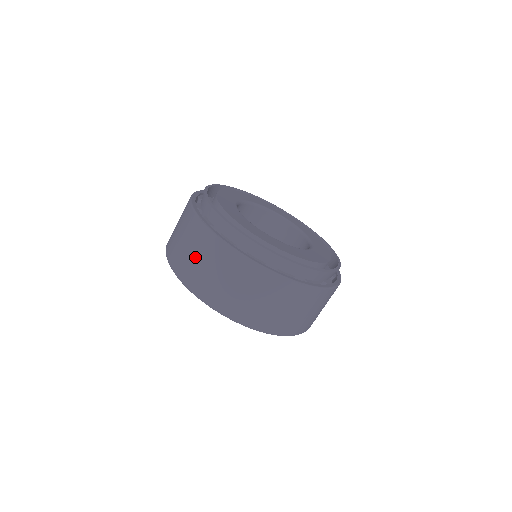
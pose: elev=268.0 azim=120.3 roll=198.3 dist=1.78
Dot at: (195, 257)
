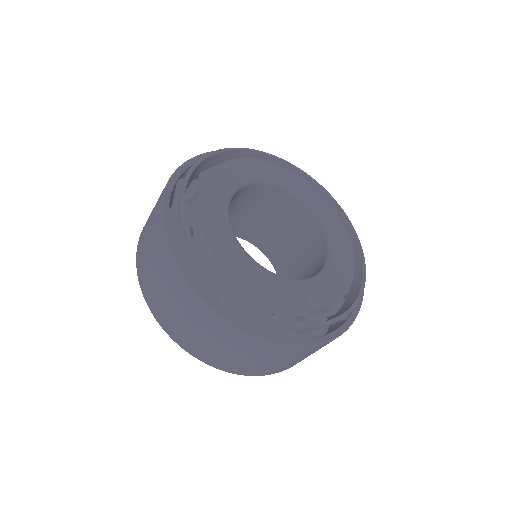
Dot at: (149, 257)
